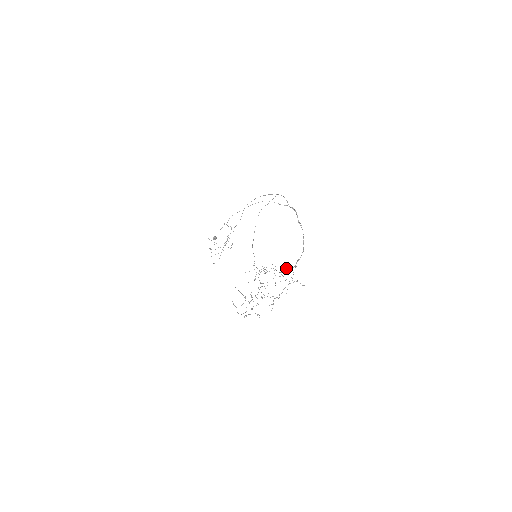
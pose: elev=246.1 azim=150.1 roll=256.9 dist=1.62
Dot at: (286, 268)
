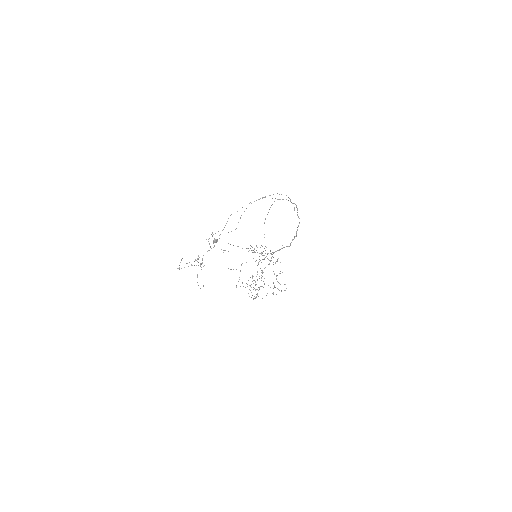
Dot at: (262, 246)
